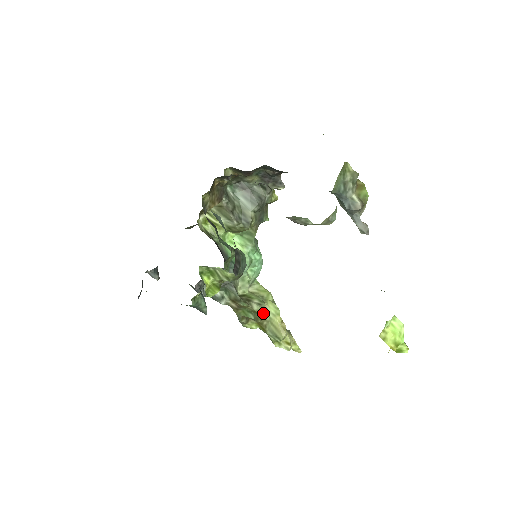
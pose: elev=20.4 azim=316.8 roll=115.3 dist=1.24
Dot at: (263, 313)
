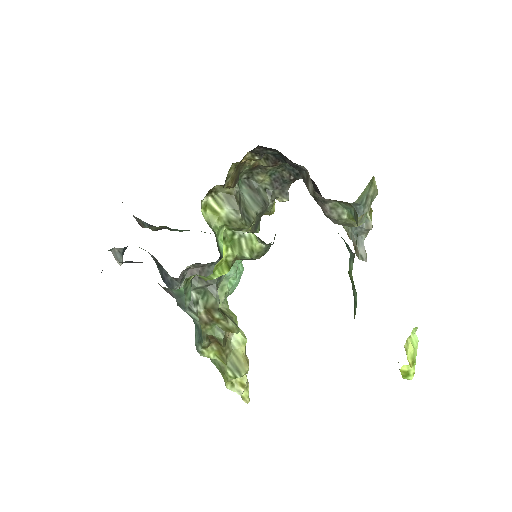
Dot at: (227, 339)
